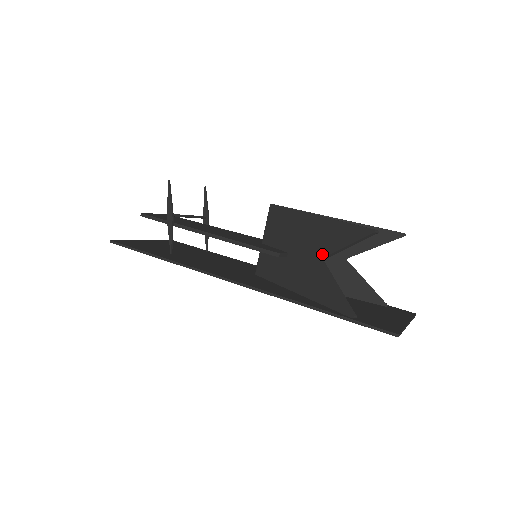
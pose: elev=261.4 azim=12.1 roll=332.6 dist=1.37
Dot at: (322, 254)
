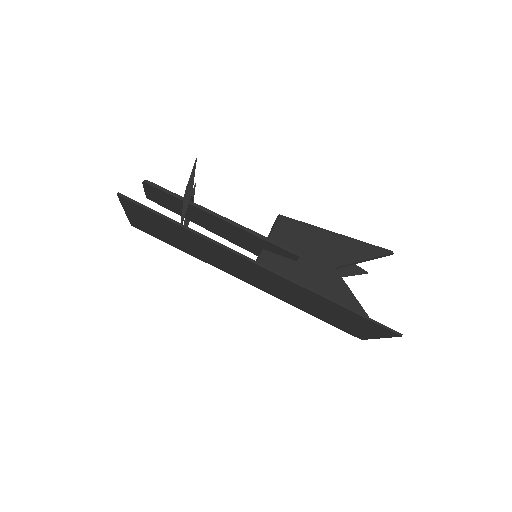
Dot at: (338, 263)
